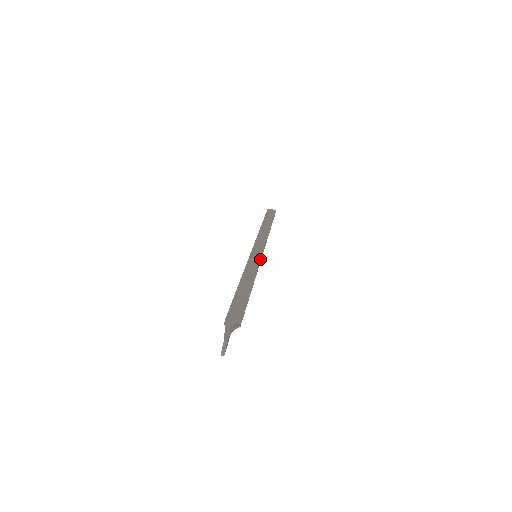
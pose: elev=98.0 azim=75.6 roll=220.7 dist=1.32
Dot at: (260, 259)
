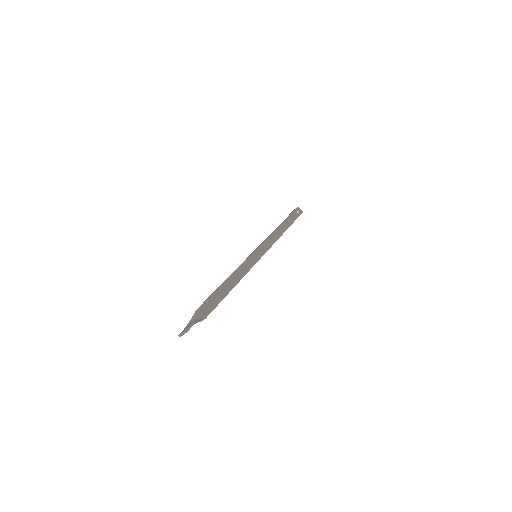
Dot at: (257, 261)
